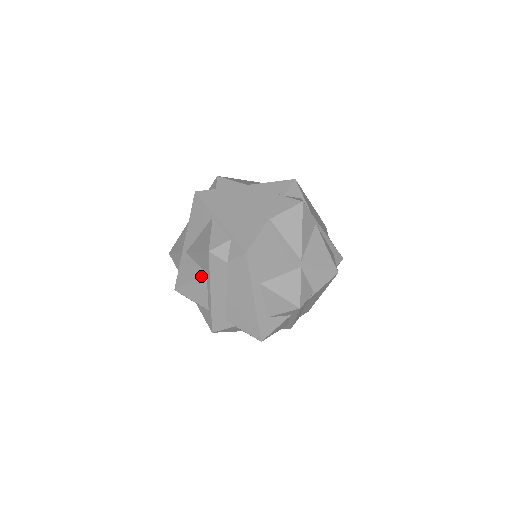
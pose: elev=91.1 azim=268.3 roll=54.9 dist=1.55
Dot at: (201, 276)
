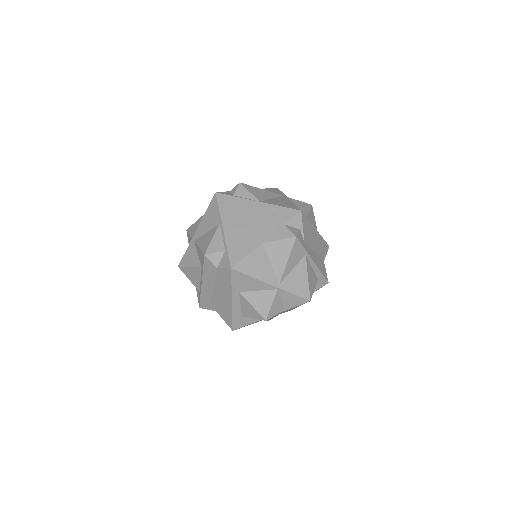
Dot at: (198, 267)
